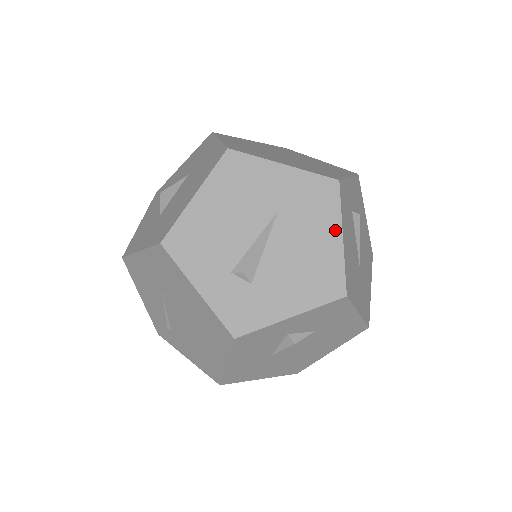
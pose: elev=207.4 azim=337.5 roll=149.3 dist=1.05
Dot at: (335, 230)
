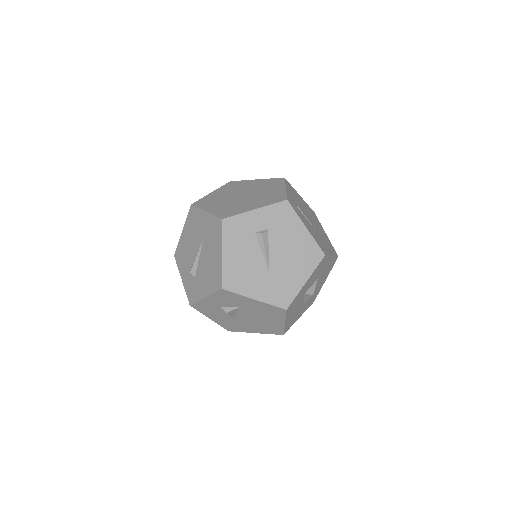
Dot at: (220, 249)
